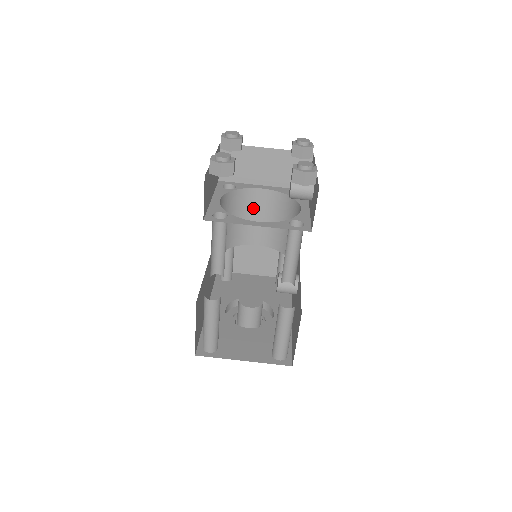
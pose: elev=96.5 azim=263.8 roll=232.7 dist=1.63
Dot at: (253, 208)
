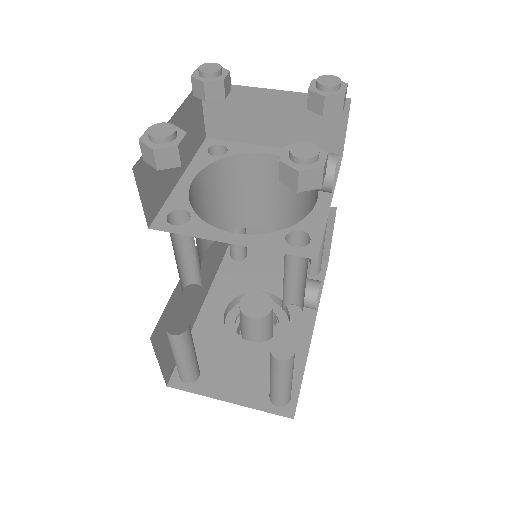
Dot at: (258, 180)
